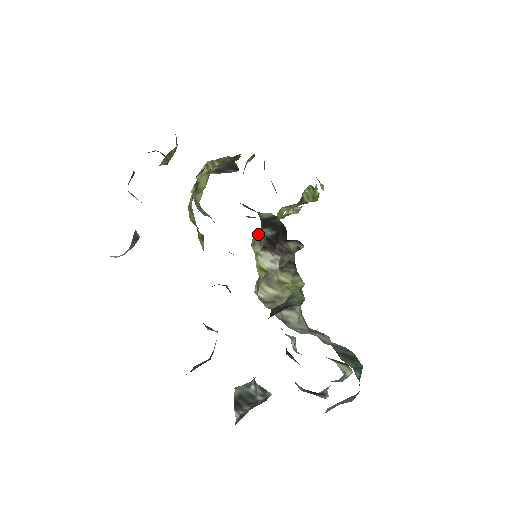
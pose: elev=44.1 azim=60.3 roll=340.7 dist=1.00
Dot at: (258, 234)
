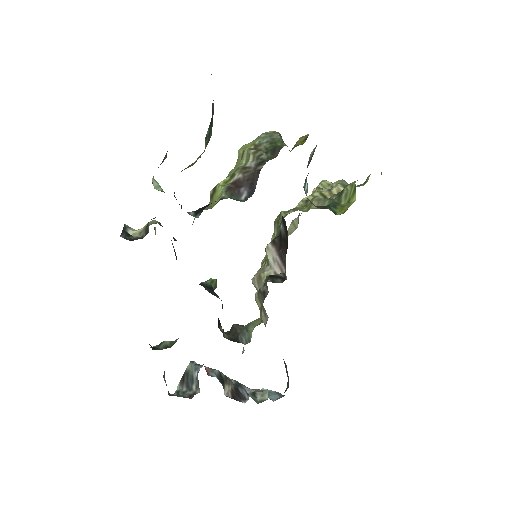
Dot at: (281, 218)
